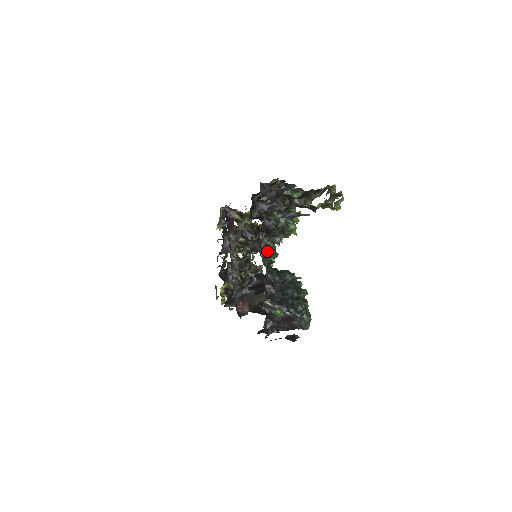
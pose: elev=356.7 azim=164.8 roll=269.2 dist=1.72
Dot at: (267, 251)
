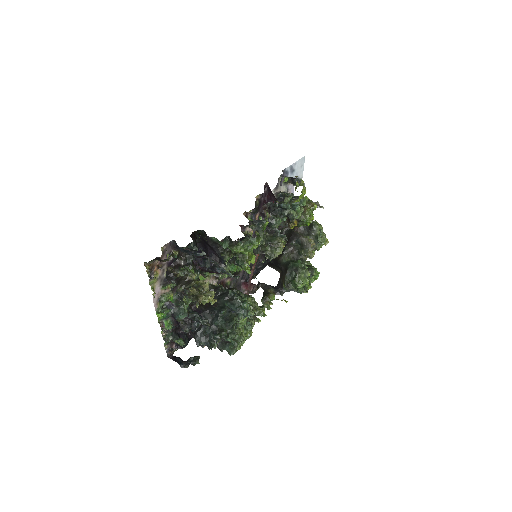
Dot at: occluded
